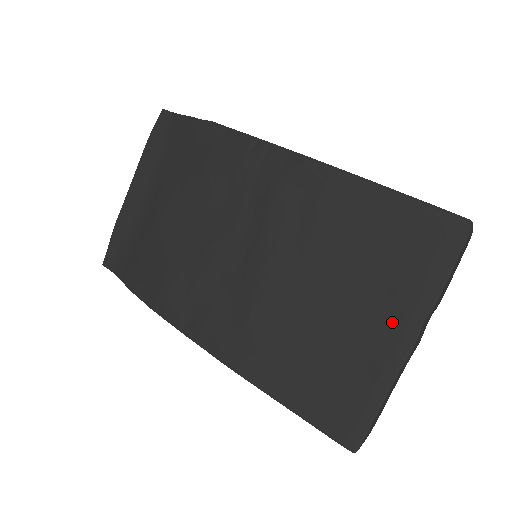
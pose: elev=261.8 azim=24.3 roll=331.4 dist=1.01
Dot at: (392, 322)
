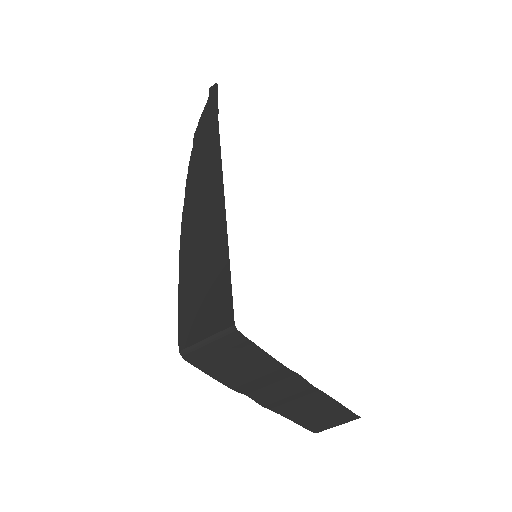
Dot at: occluded
